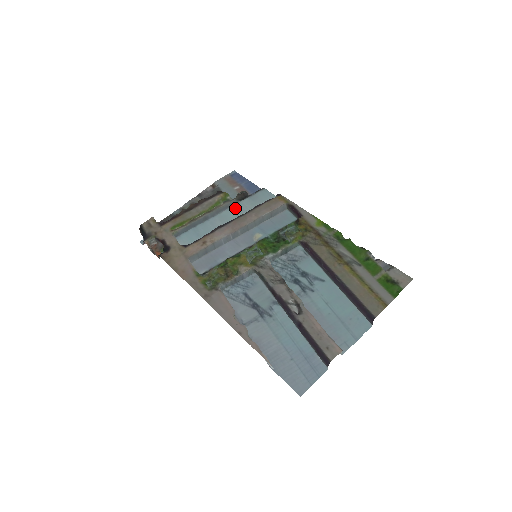
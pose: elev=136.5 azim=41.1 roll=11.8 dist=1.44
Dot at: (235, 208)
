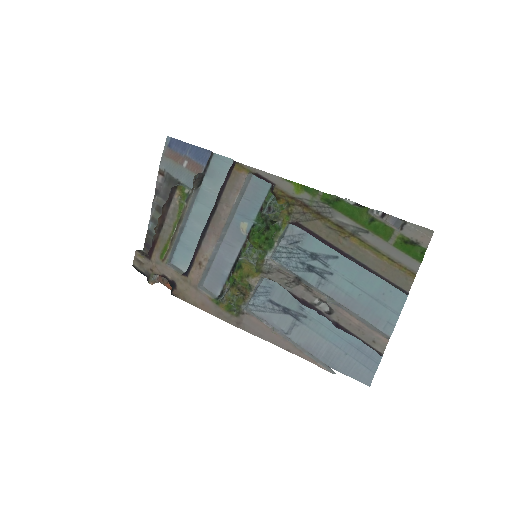
Dot at: (201, 198)
